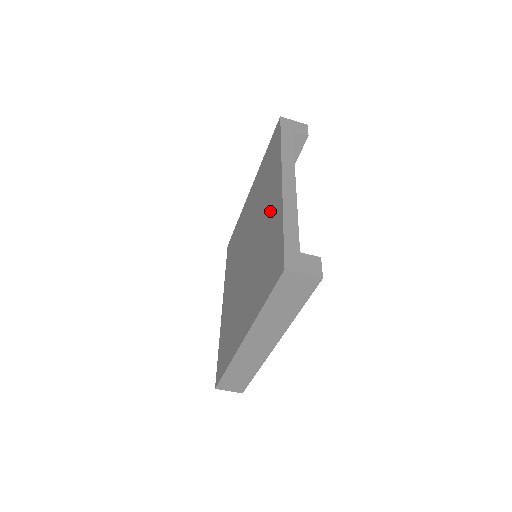
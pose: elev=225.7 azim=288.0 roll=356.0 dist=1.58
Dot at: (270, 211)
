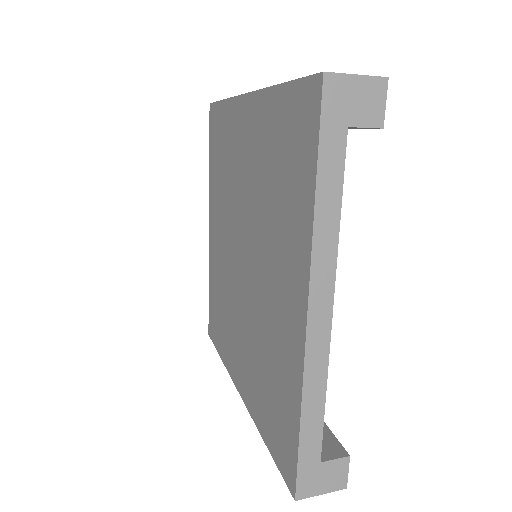
Dot at: (281, 311)
